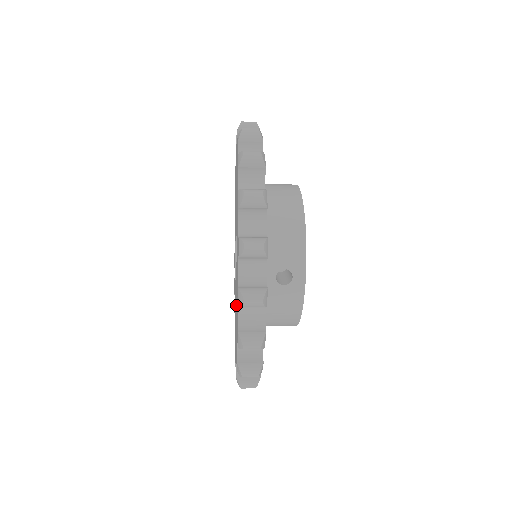
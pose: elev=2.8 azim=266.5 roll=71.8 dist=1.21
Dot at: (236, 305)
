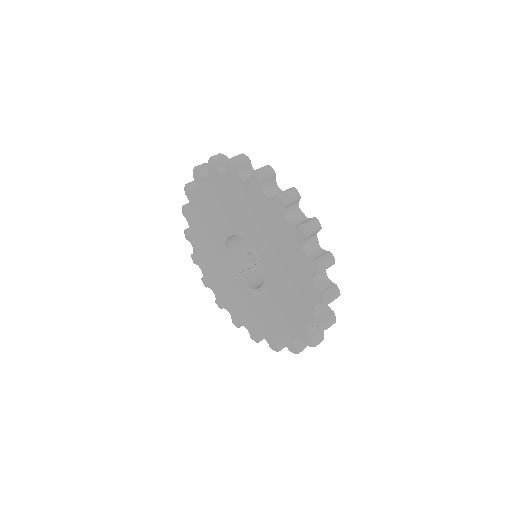
Dot at: (251, 305)
